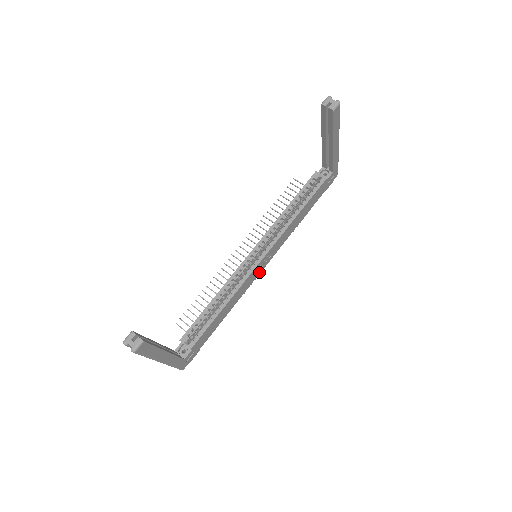
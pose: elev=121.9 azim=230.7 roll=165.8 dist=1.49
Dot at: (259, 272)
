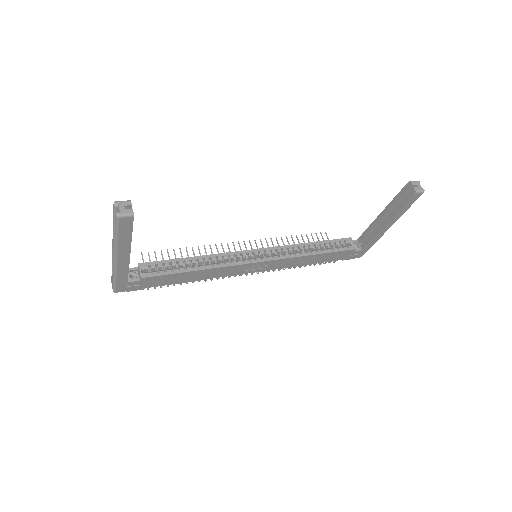
Dot at: (246, 272)
